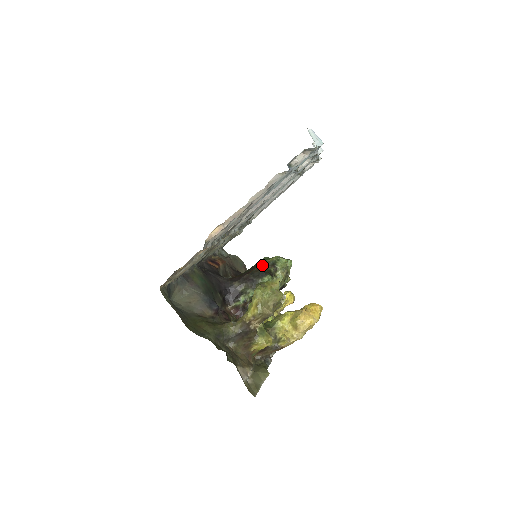
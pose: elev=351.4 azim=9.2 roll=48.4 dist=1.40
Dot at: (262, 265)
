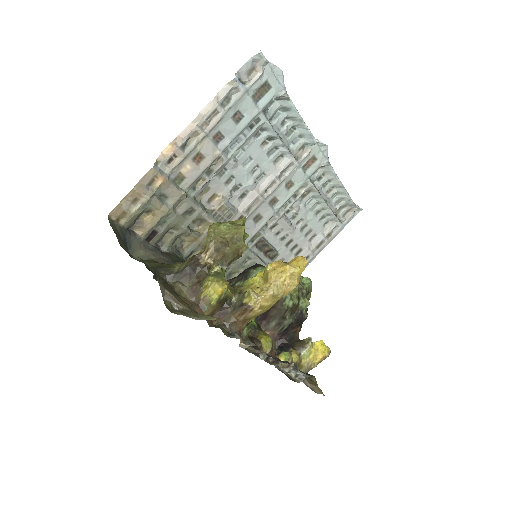
Dot at: occluded
